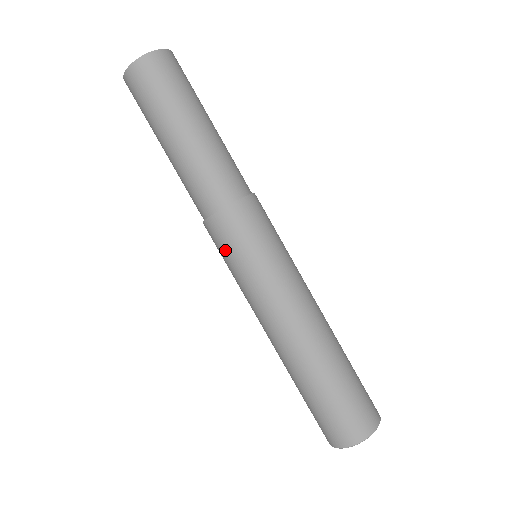
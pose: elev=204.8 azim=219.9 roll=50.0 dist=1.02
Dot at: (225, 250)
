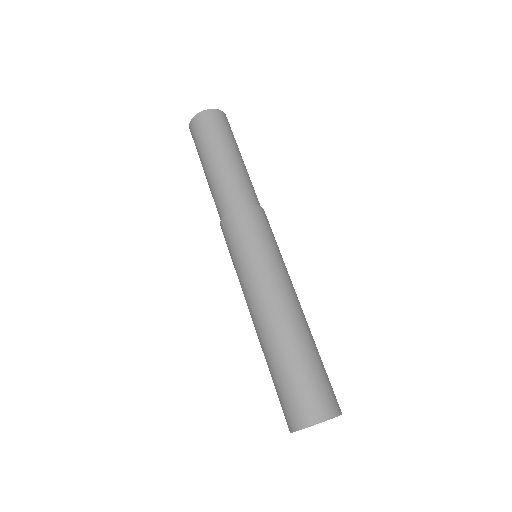
Dot at: (237, 237)
